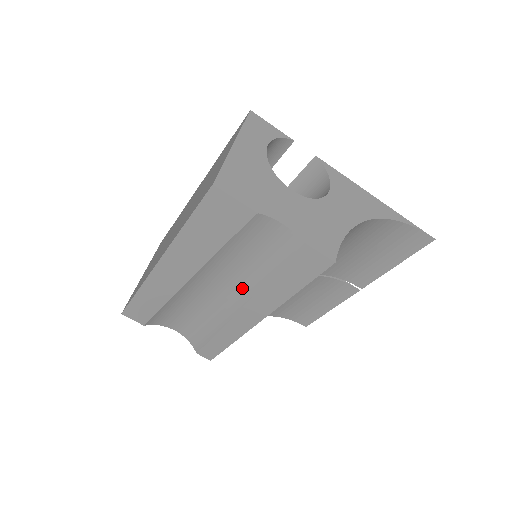
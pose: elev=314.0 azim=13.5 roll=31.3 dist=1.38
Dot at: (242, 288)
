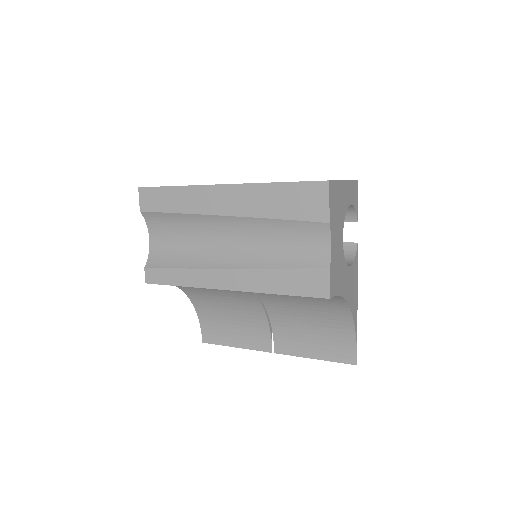
Dot at: (247, 257)
